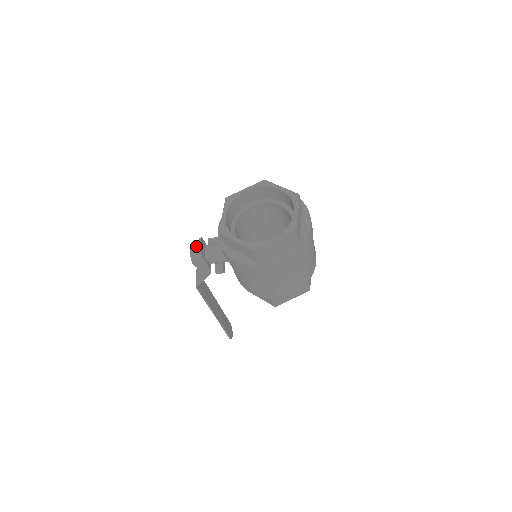
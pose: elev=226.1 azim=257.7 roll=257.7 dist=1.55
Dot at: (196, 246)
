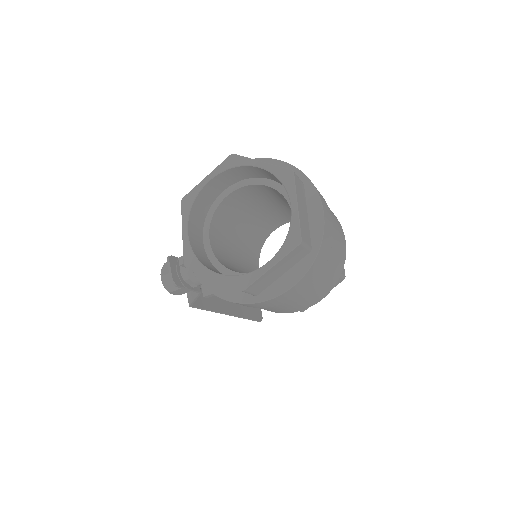
Dot at: (167, 269)
